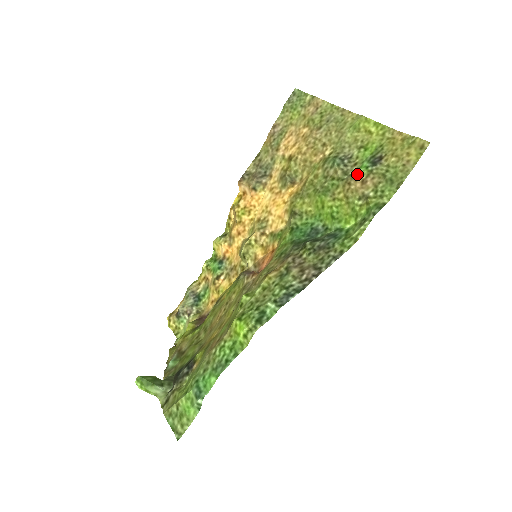
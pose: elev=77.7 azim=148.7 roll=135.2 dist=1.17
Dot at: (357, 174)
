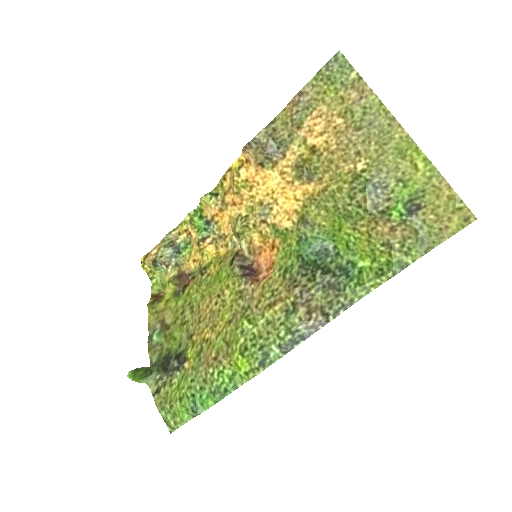
Dot at: (388, 217)
